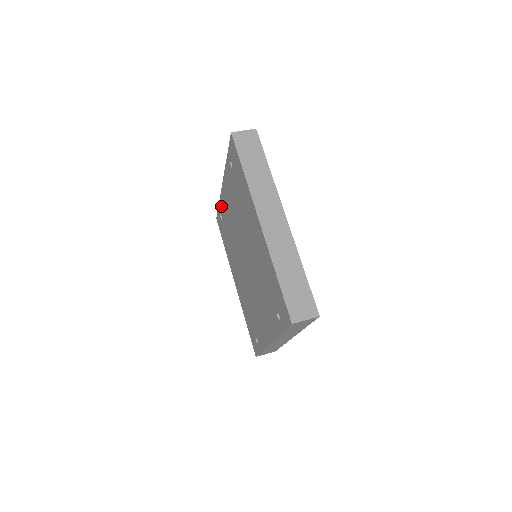
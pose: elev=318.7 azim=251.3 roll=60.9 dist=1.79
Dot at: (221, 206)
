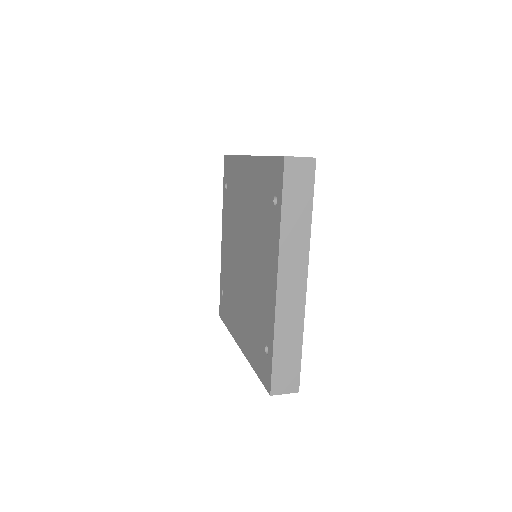
Dot at: (222, 275)
